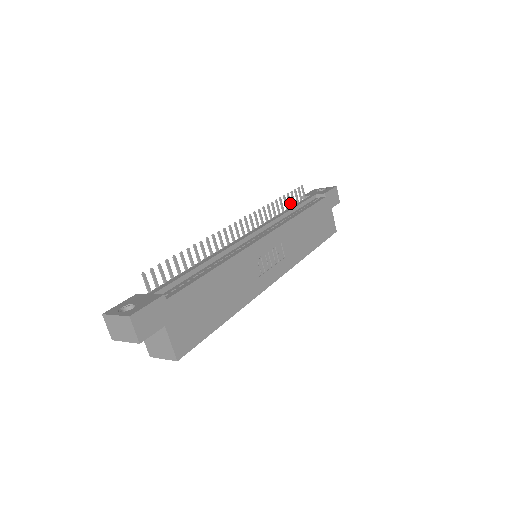
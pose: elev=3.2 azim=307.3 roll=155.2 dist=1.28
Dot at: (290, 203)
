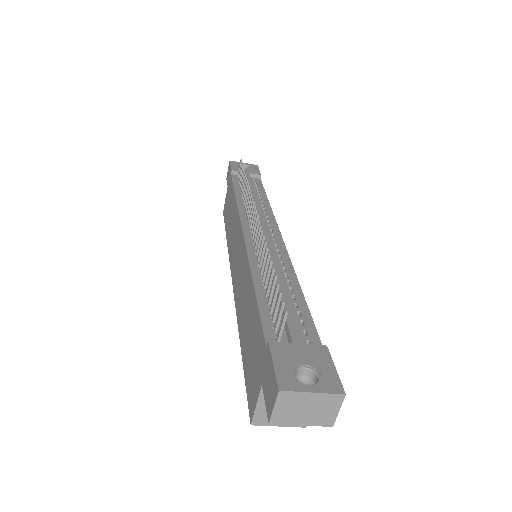
Dot at: occluded
